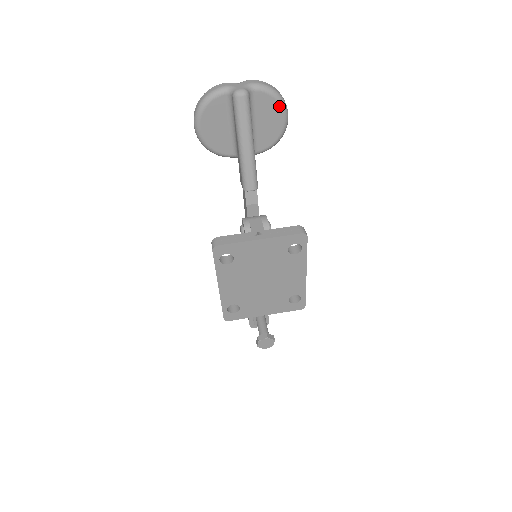
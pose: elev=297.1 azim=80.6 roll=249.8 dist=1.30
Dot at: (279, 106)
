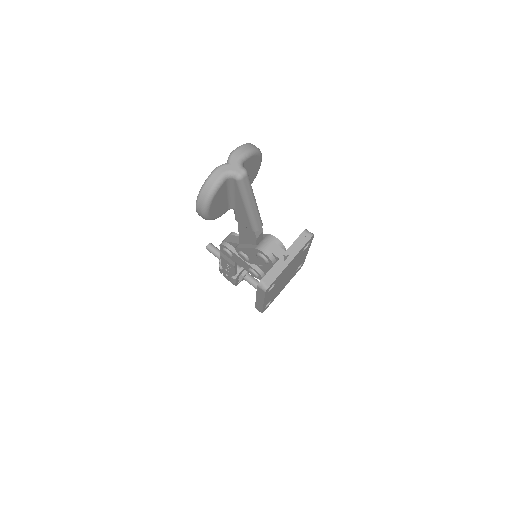
Dot at: (258, 157)
